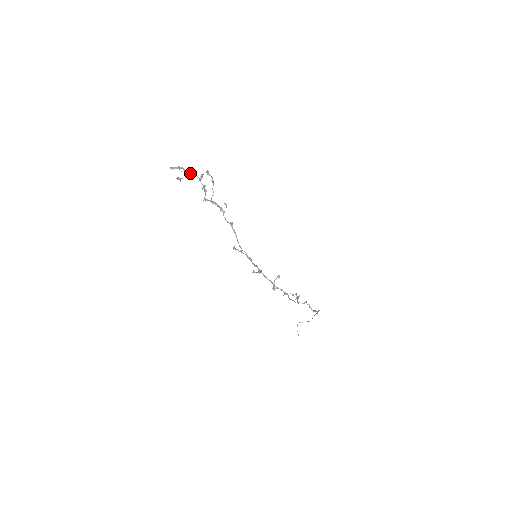
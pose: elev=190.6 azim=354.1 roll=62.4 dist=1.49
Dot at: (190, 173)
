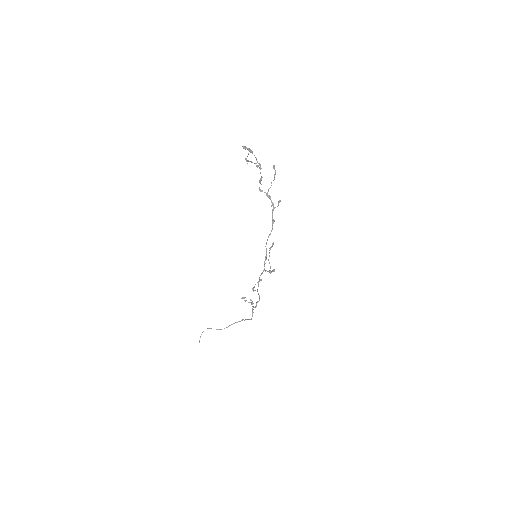
Dot at: (256, 159)
